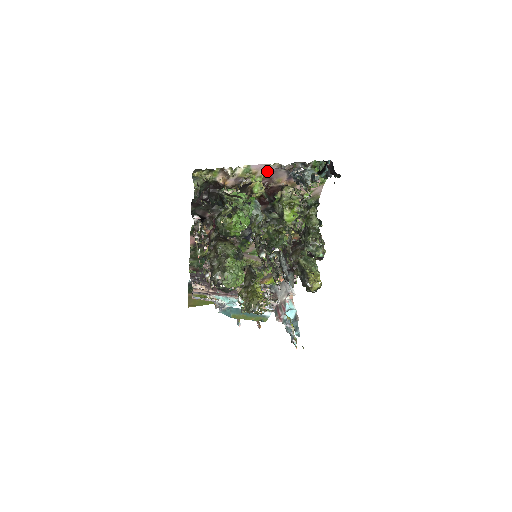
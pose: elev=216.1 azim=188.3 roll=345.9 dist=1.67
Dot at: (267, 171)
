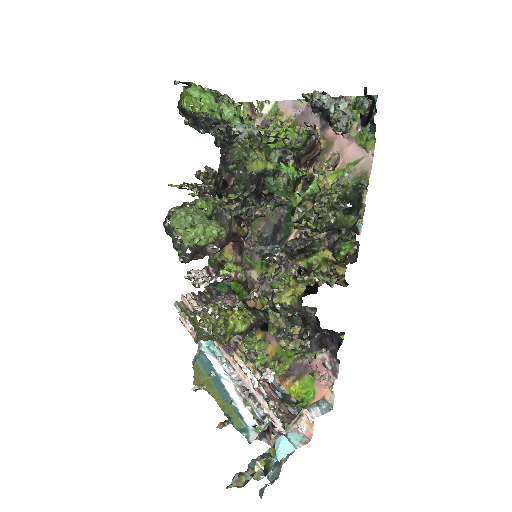
Dot at: (296, 114)
